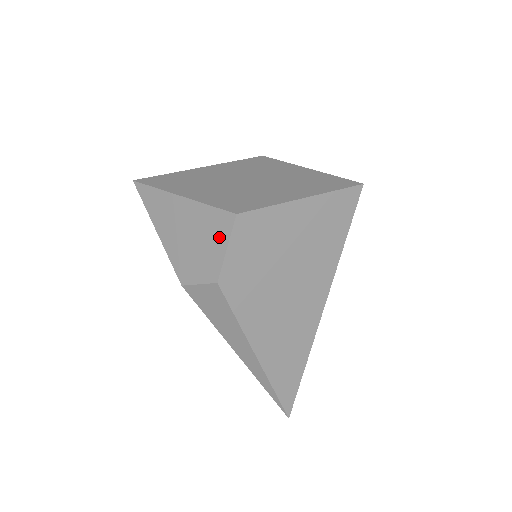
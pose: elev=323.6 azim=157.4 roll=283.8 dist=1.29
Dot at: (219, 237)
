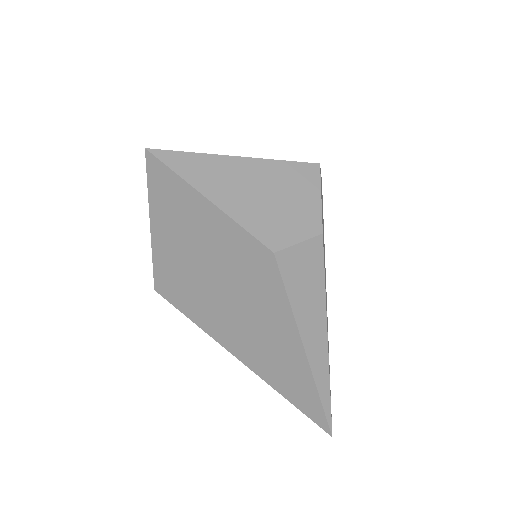
Dot at: (308, 188)
